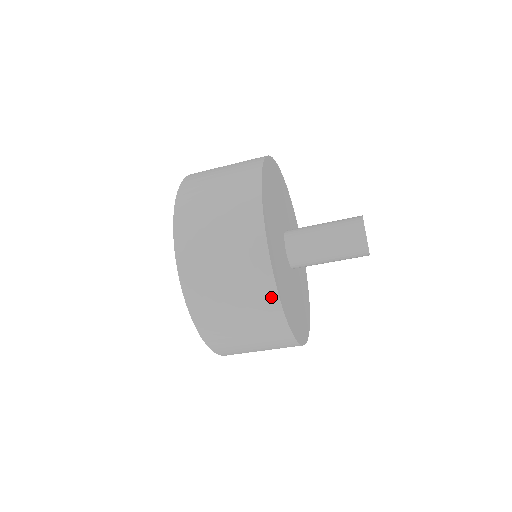
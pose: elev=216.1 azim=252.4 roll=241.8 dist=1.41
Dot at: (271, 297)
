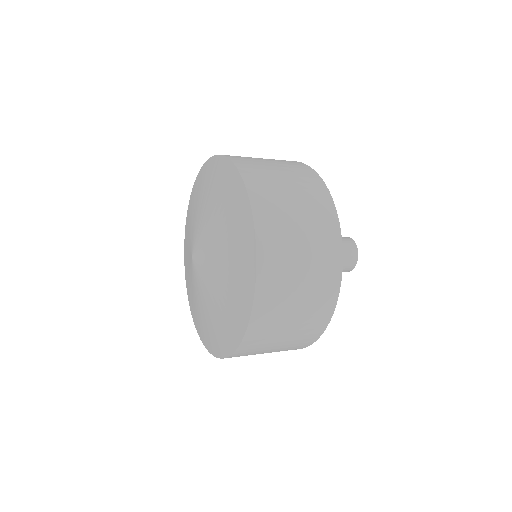
Dot at: (336, 264)
